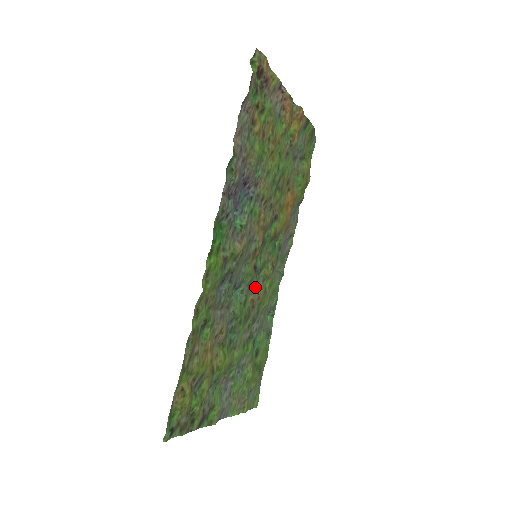
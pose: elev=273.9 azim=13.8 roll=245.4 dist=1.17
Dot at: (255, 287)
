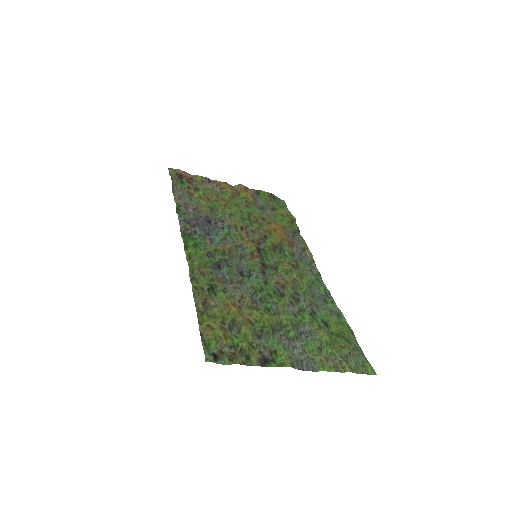
Dot at: (275, 276)
